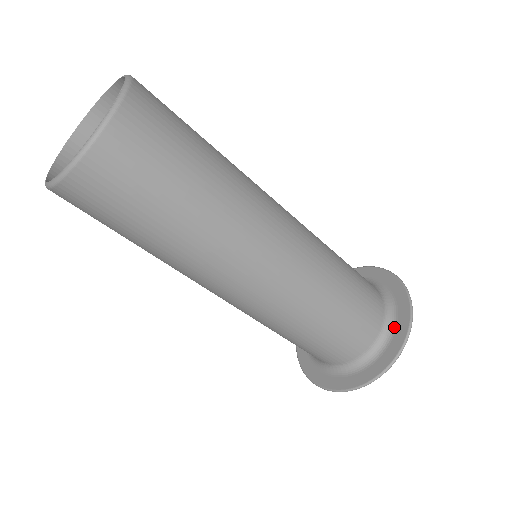
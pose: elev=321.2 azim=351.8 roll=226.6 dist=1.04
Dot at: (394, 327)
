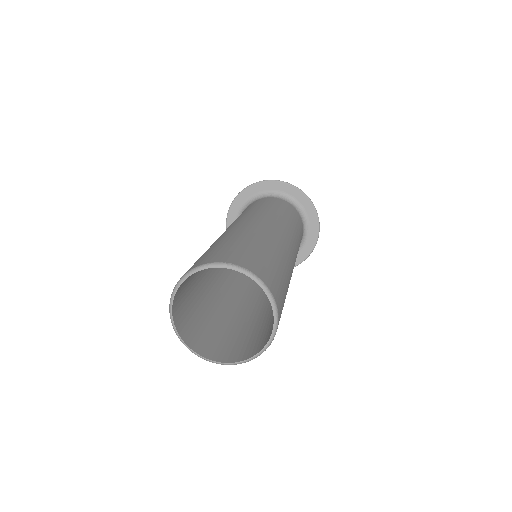
Dot at: (308, 222)
